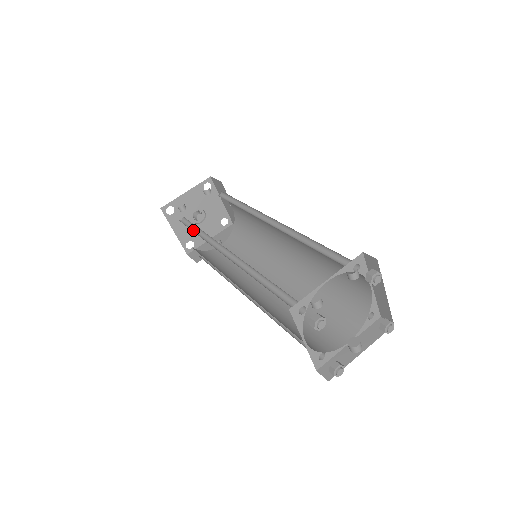
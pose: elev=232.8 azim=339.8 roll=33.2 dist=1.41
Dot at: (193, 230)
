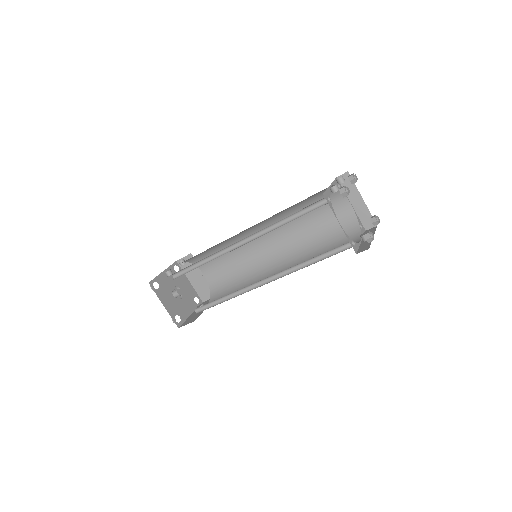
Dot at: occluded
